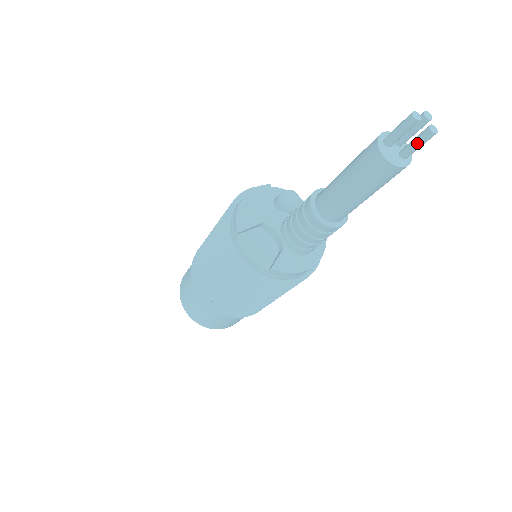
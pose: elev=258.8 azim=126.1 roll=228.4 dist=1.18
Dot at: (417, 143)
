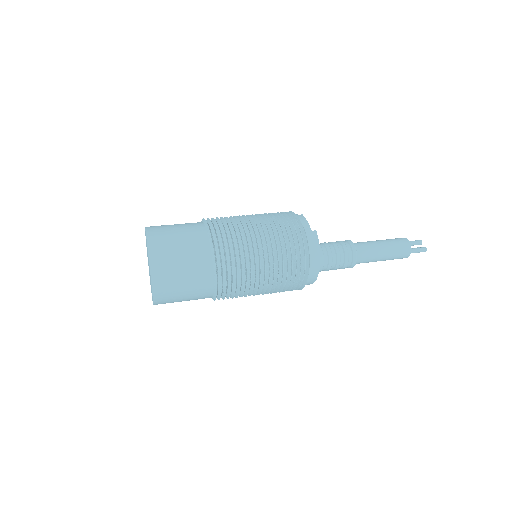
Dot at: (418, 248)
